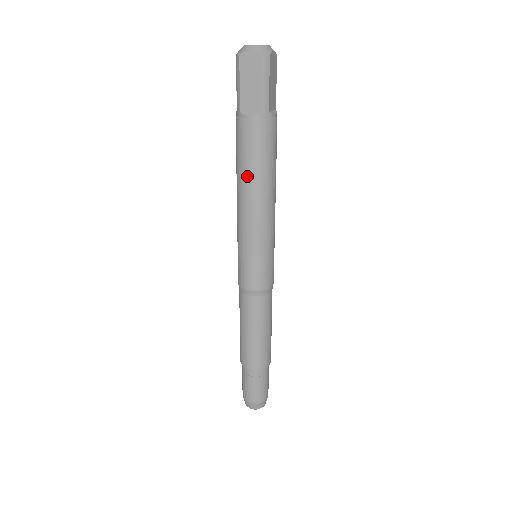
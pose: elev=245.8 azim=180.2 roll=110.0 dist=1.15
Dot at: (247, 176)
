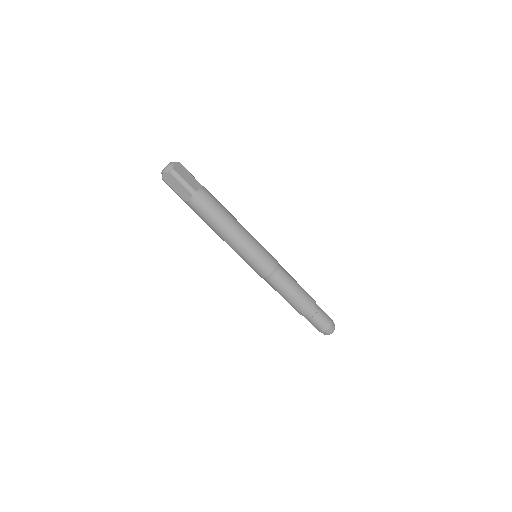
Dot at: (213, 226)
